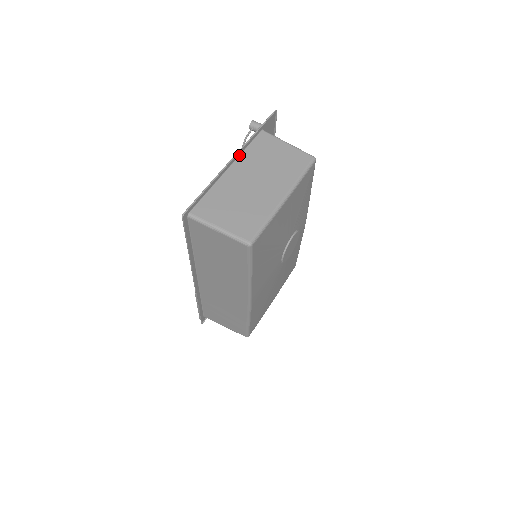
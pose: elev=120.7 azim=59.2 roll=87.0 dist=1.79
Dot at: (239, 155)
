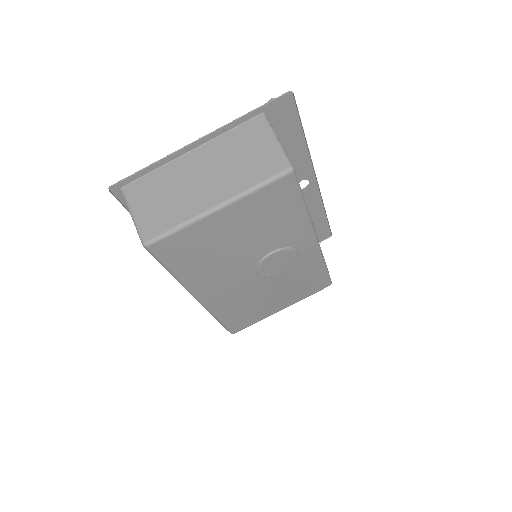
Dot at: (213, 138)
